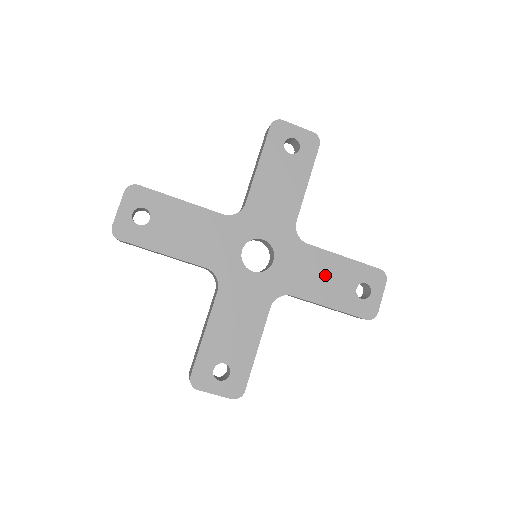
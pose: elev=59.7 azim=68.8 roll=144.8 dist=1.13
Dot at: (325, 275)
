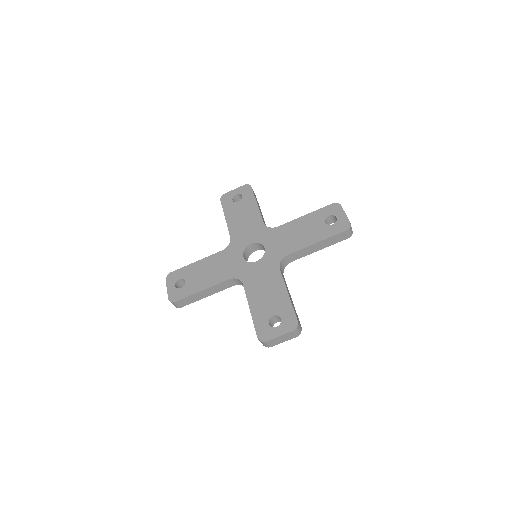
Dot at: (300, 231)
